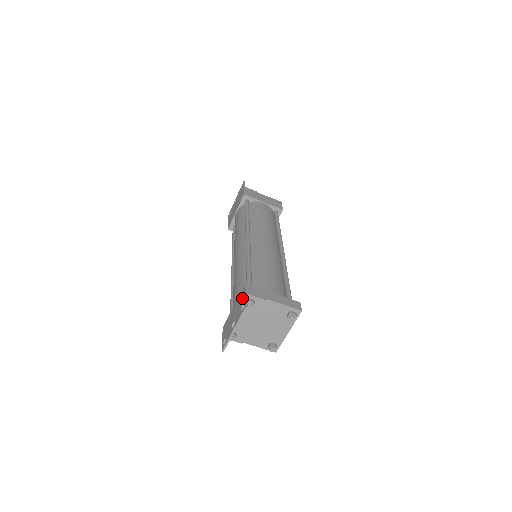
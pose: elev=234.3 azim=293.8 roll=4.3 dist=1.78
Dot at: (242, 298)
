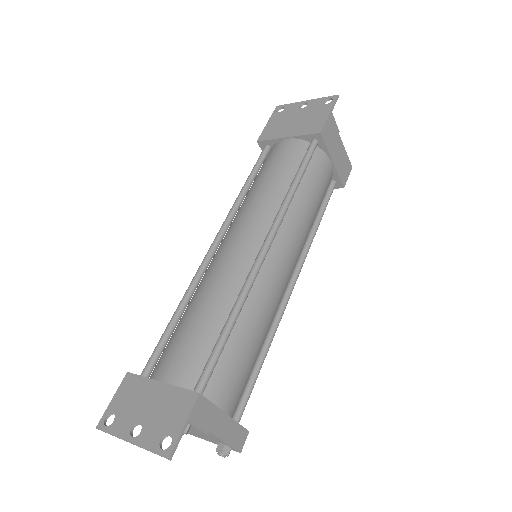
Dot at: (177, 415)
